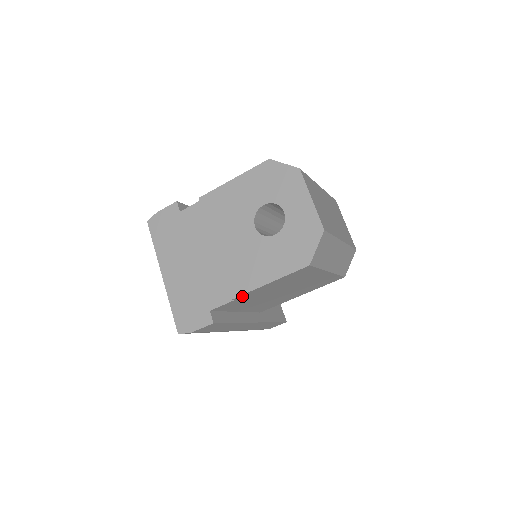
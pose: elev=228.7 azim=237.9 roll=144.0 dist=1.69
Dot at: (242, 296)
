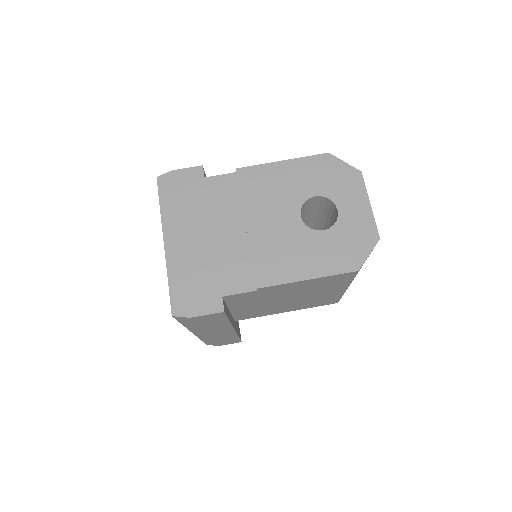
Dot at: (268, 288)
